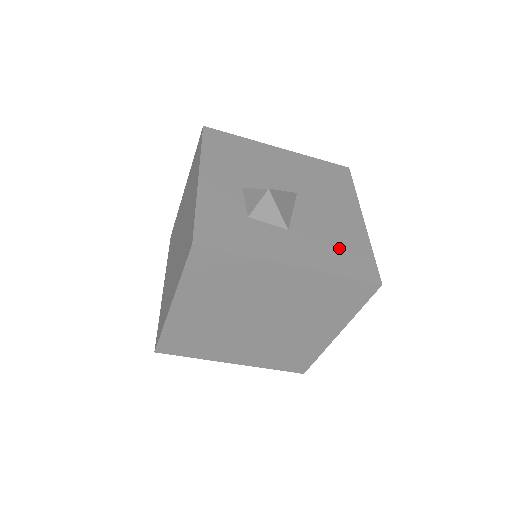
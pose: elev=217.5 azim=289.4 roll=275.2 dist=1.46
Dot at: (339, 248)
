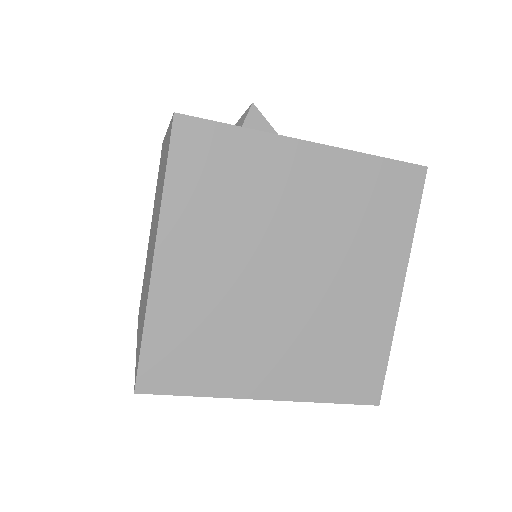
Dot at: occluded
